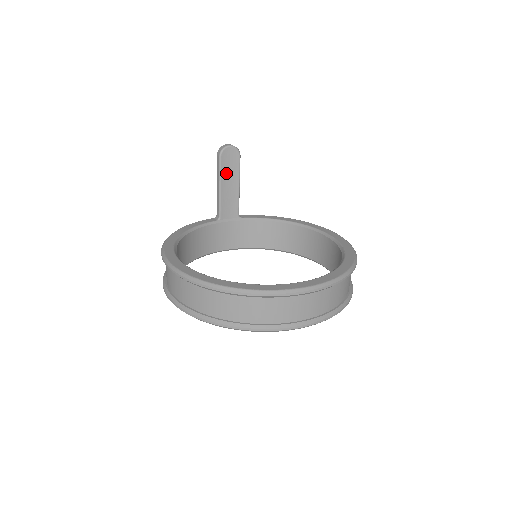
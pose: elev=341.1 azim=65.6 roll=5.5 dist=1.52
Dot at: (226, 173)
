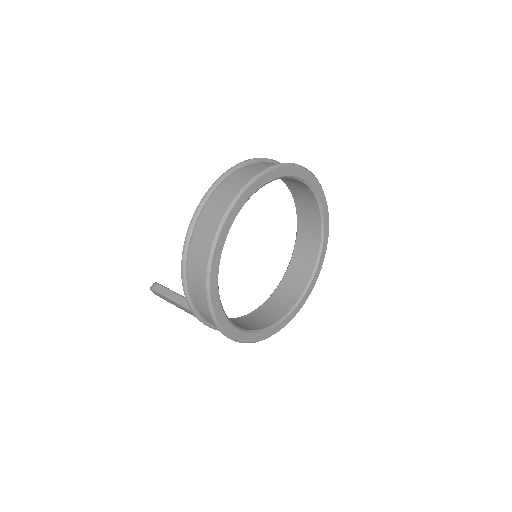
Dot at: occluded
